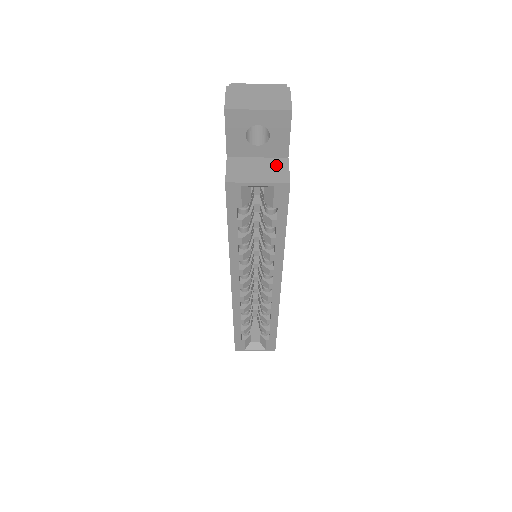
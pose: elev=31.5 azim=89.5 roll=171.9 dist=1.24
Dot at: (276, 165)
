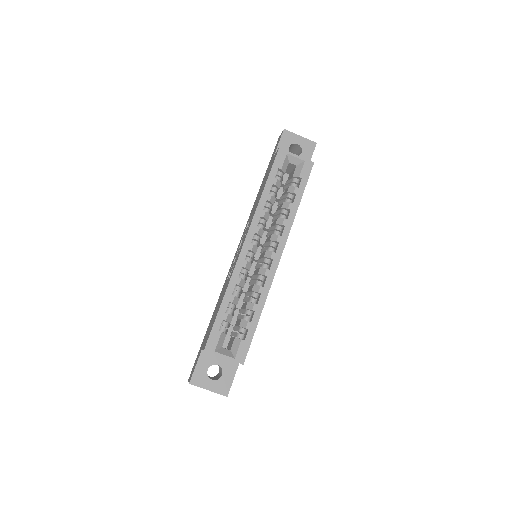
Dot at: occluded
